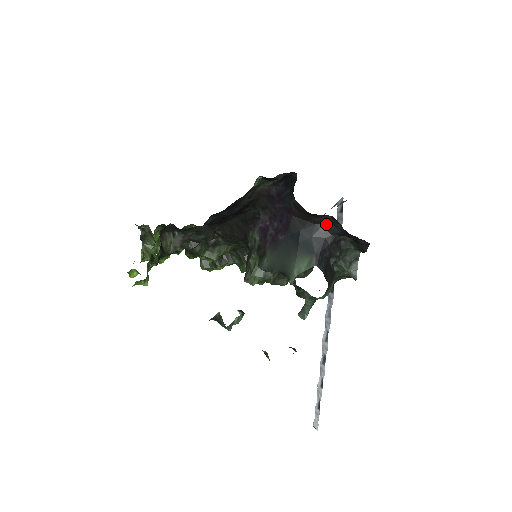
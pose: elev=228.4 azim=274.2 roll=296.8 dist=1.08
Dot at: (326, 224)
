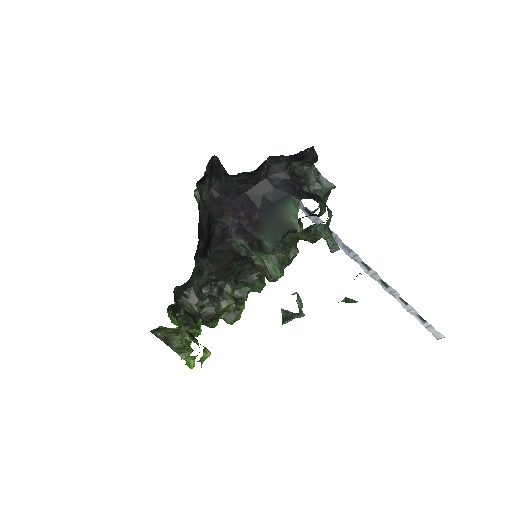
Dot at: (272, 170)
